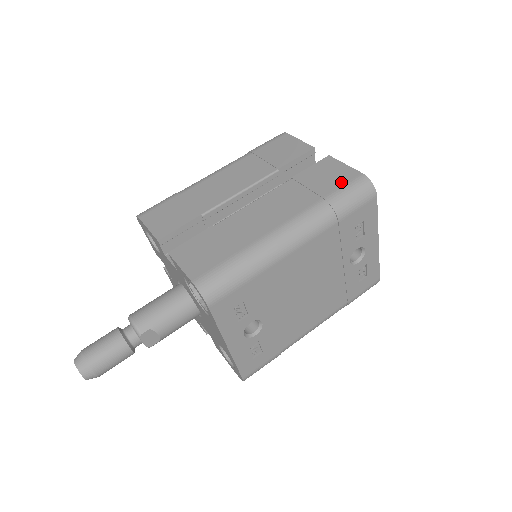
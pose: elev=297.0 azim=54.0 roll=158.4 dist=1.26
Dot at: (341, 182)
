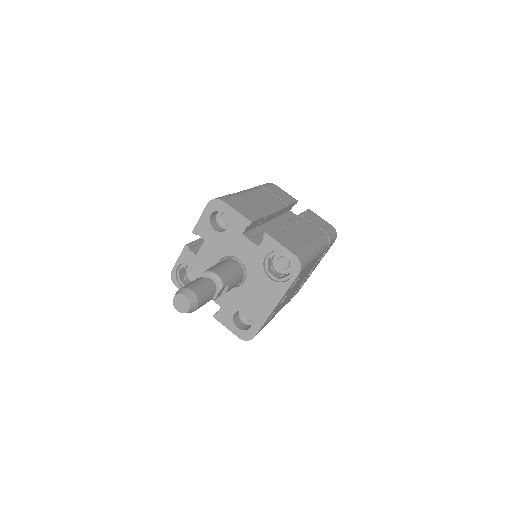
Dot at: (327, 226)
